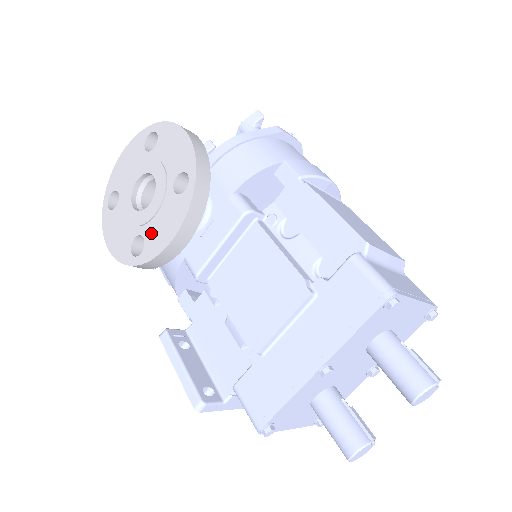
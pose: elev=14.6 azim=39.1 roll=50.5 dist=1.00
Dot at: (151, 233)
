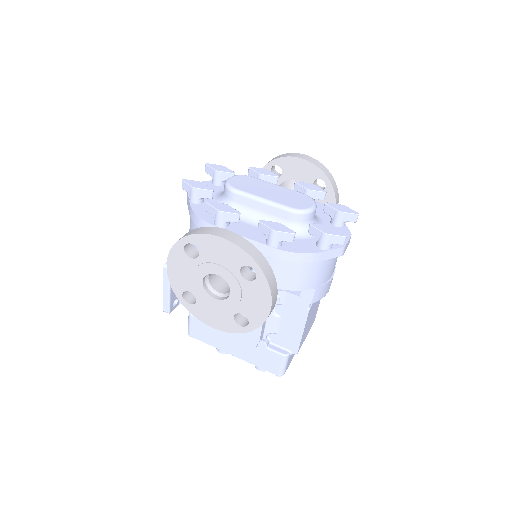
Dot at: (203, 307)
